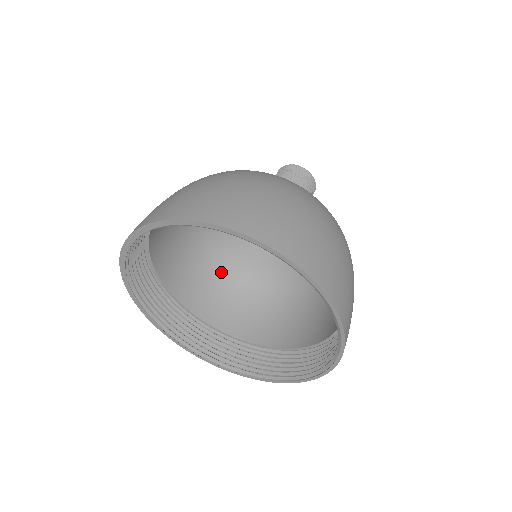
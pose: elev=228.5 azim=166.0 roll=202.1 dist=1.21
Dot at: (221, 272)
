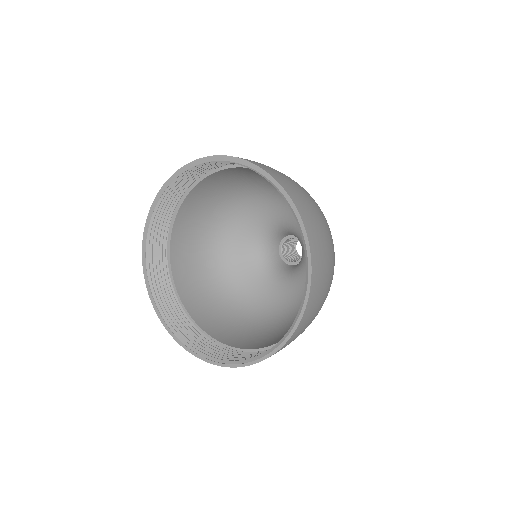
Dot at: (214, 273)
